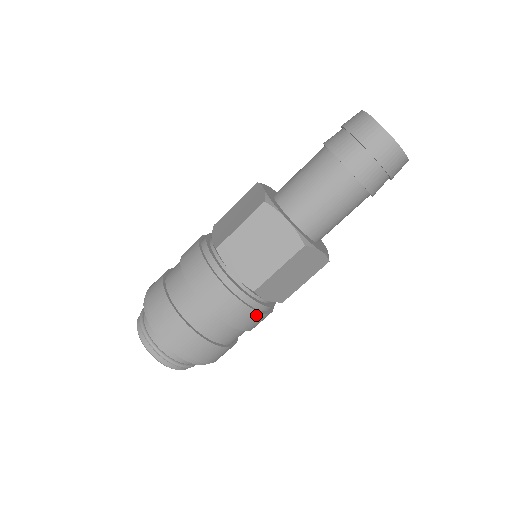
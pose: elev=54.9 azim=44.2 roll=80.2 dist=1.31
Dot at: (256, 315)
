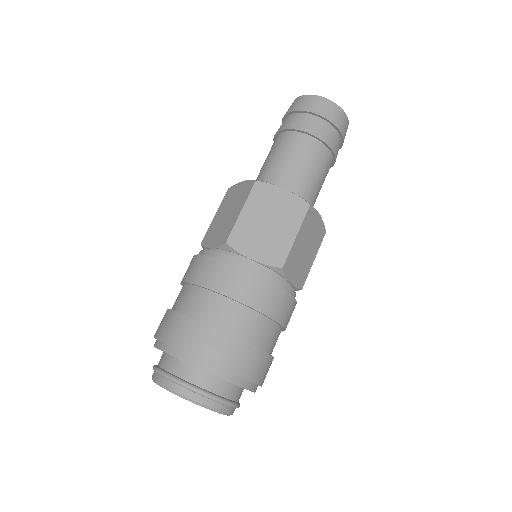
Dot at: occluded
